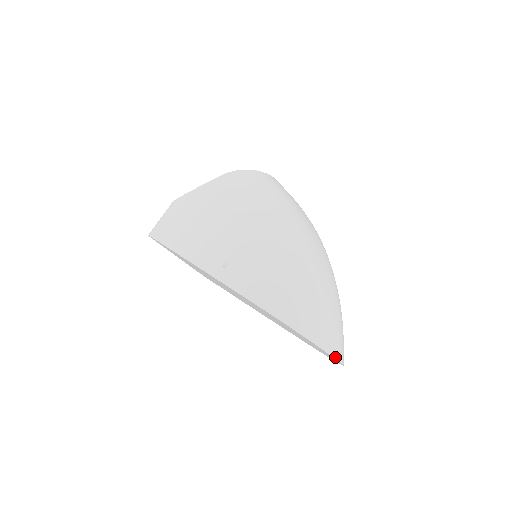
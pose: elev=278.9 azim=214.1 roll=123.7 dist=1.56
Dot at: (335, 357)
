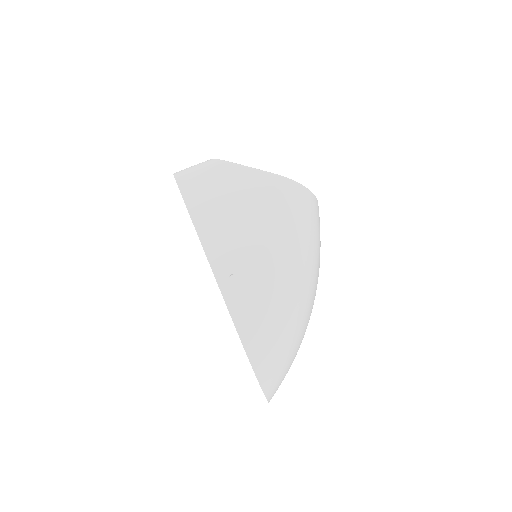
Dot at: (269, 400)
